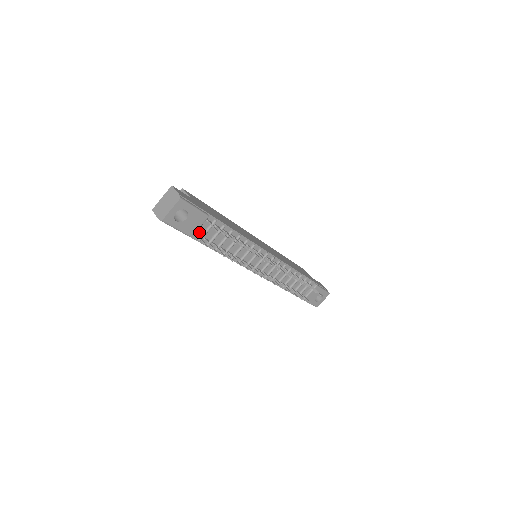
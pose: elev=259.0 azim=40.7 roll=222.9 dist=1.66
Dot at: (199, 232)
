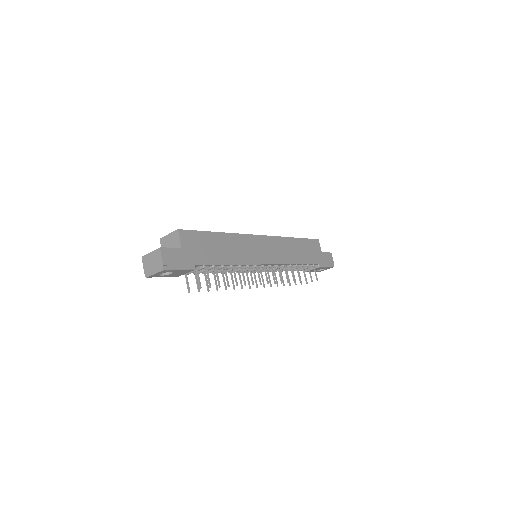
Dot at: occluded
